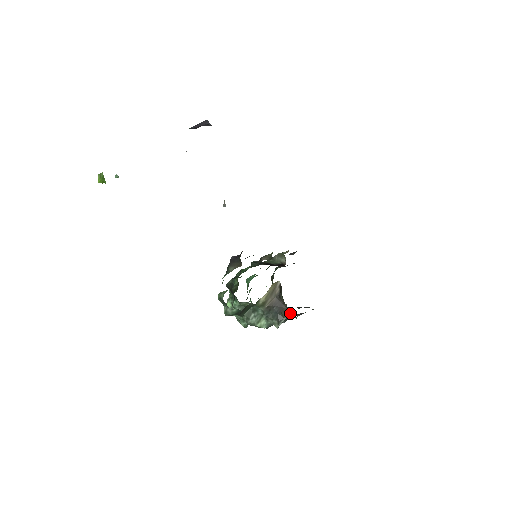
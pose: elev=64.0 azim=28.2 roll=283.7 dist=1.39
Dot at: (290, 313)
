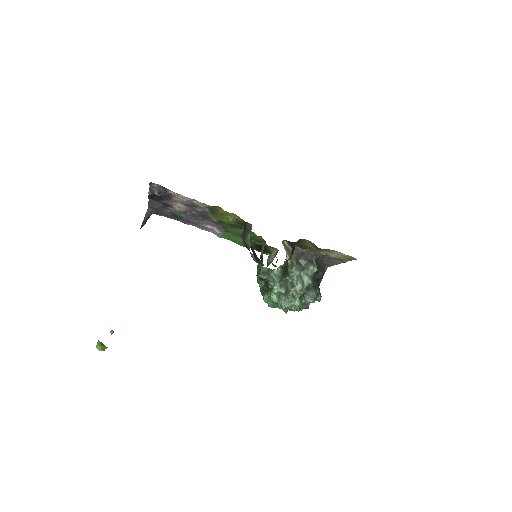
Dot at: (312, 252)
